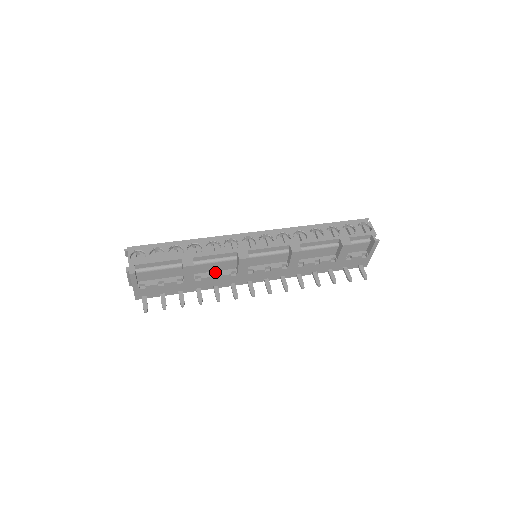
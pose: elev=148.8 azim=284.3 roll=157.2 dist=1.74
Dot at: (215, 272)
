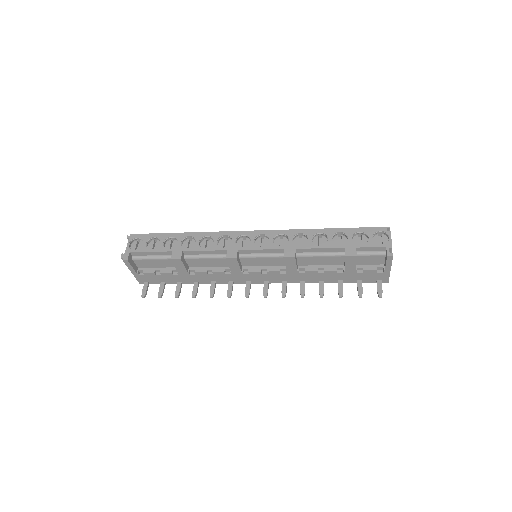
Dot at: (210, 268)
